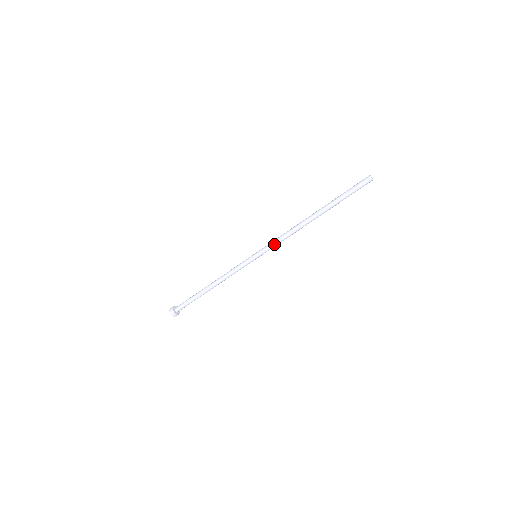
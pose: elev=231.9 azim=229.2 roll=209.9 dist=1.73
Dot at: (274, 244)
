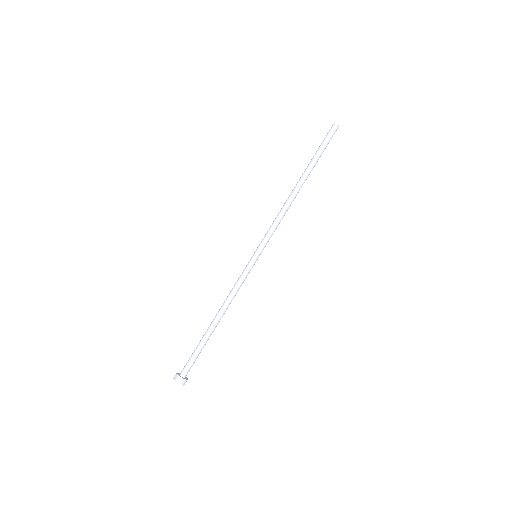
Dot at: (270, 231)
